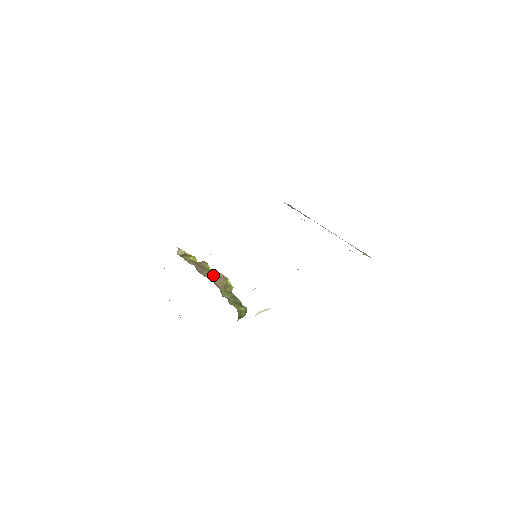
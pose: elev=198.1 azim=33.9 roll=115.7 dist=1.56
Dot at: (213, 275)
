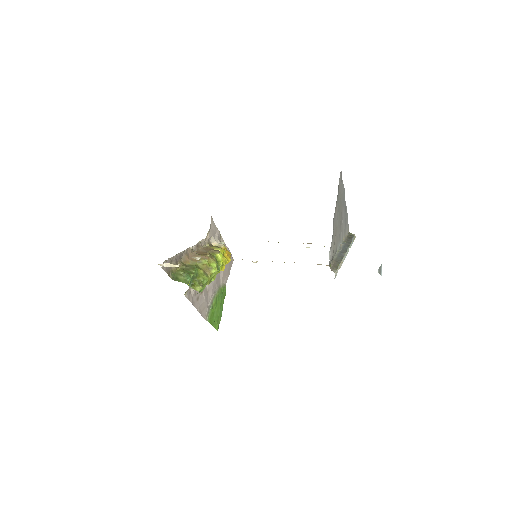
Dot at: occluded
